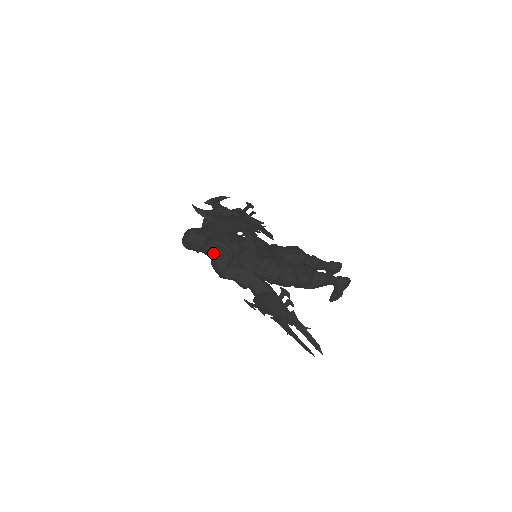
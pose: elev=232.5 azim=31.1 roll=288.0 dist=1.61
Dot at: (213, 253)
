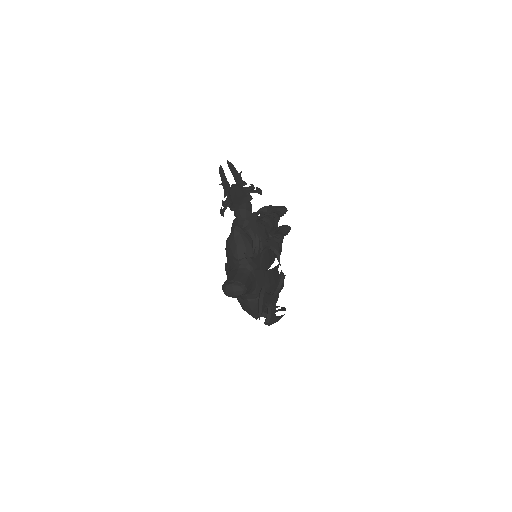
Dot at: (252, 301)
